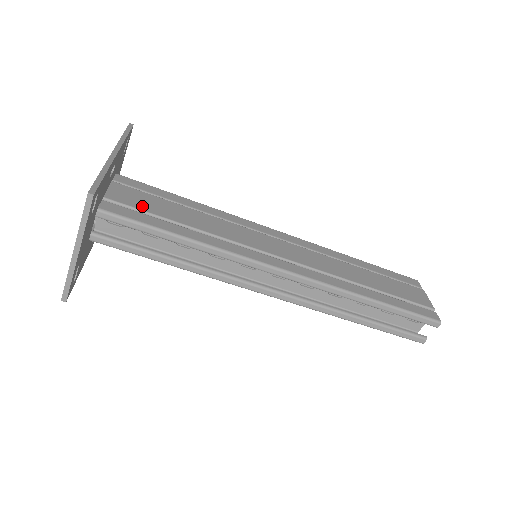
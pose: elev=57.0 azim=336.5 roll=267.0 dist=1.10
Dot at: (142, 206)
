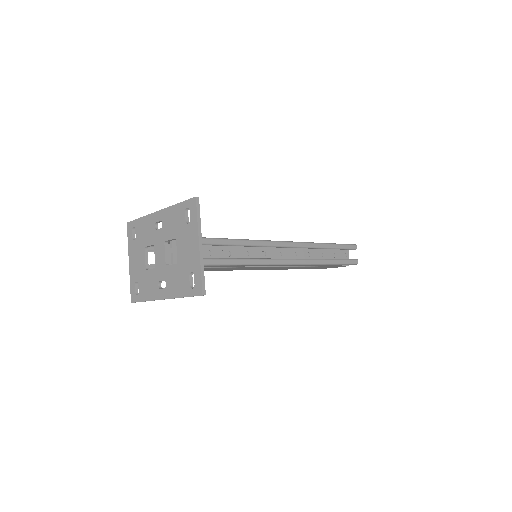
Dot at: occluded
